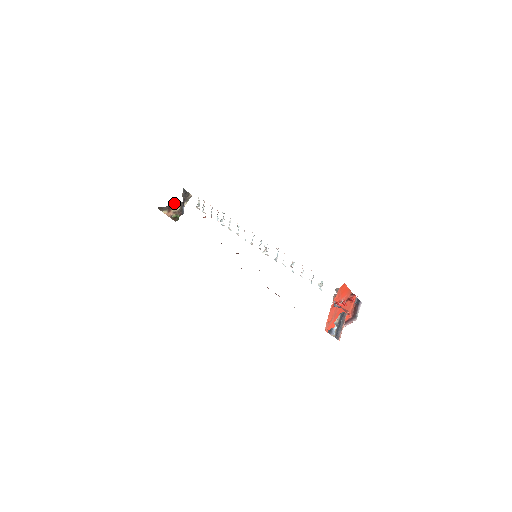
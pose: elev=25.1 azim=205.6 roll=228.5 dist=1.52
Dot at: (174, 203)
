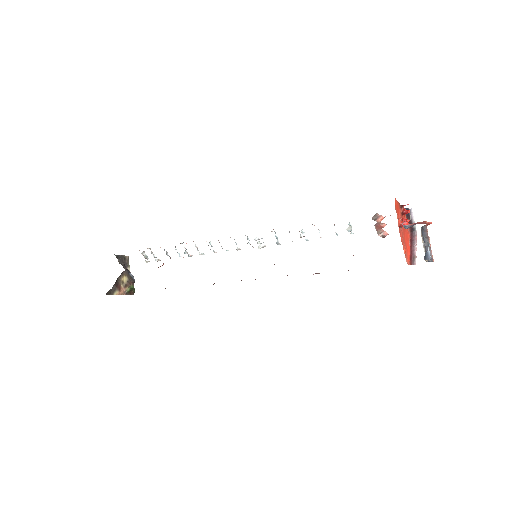
Dot at: (118, 277)
